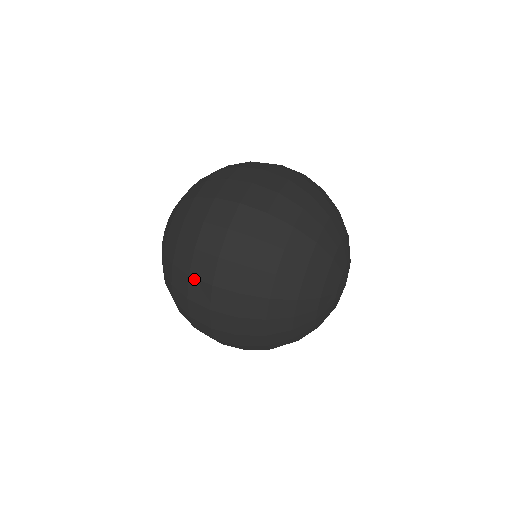
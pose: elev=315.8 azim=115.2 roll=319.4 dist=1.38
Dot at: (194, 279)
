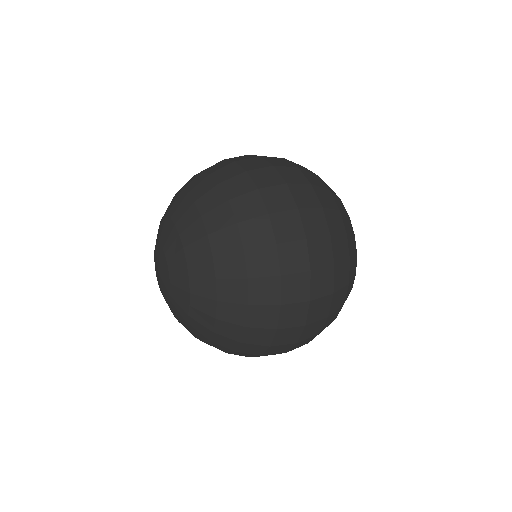
Dot at: (241, 161)
